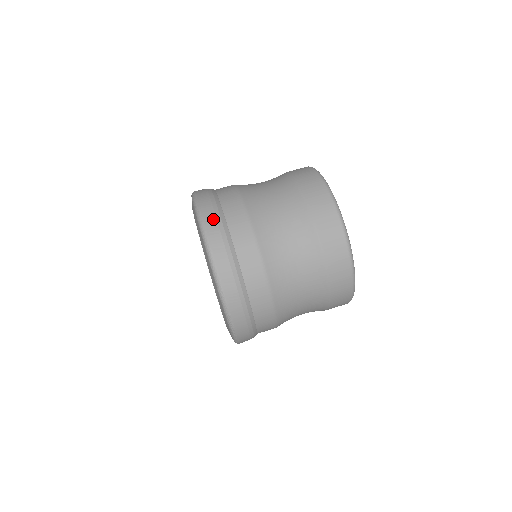
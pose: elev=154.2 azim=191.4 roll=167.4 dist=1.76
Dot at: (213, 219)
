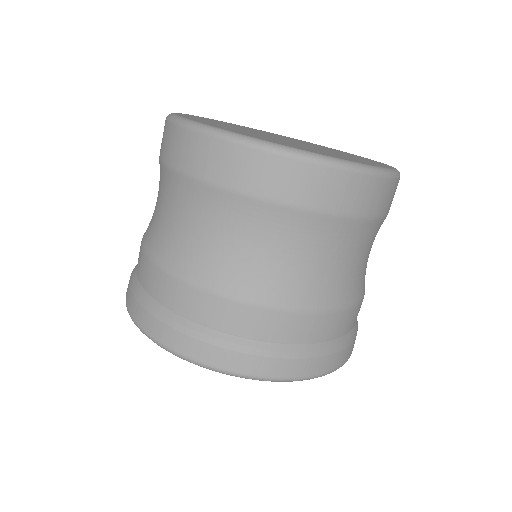
Dot at: (277, 363)
